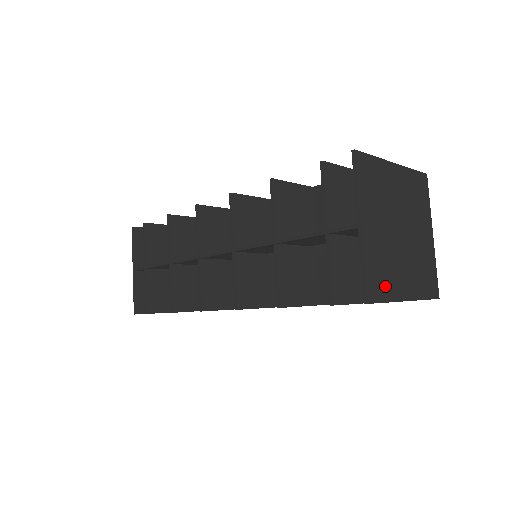
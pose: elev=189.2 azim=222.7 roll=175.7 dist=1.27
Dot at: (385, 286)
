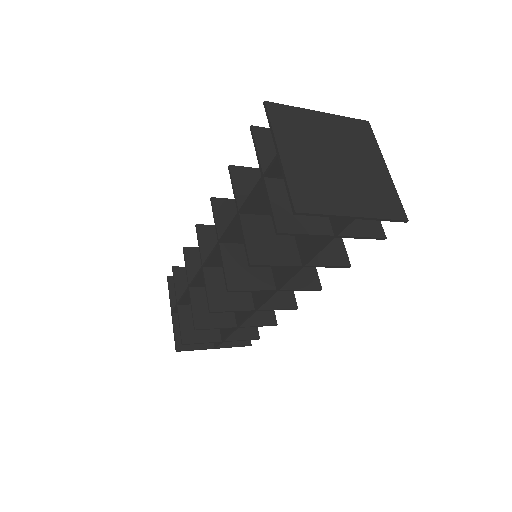
Dot at: (320, 201)
